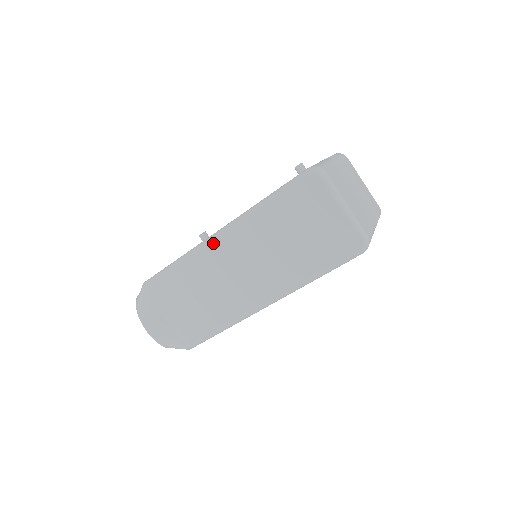
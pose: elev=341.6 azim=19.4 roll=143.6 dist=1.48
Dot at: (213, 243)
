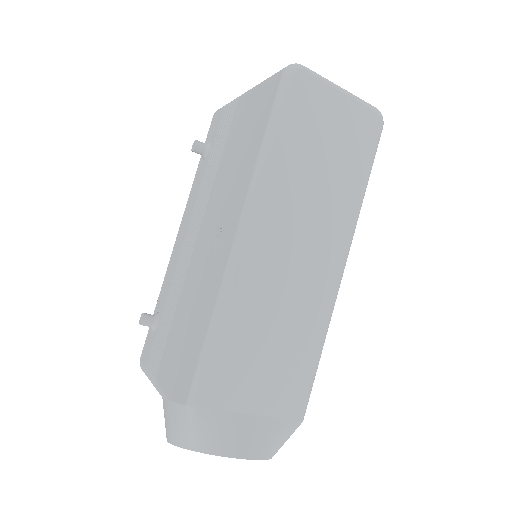
Dot at: (245, 248)
